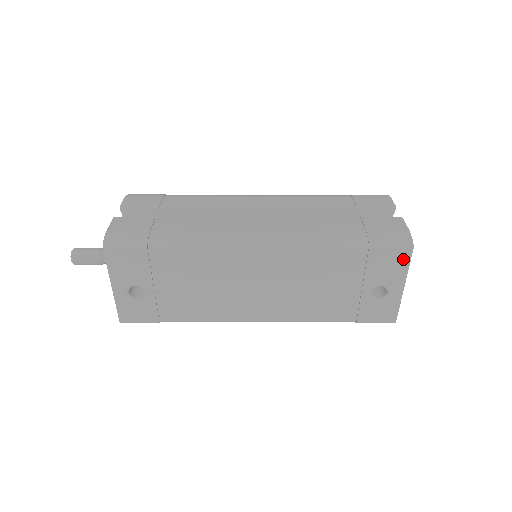
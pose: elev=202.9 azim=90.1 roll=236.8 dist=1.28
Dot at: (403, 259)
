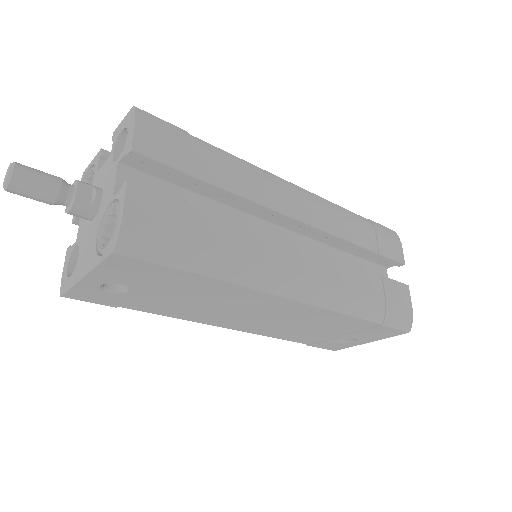
Dot at: (393, 334)
